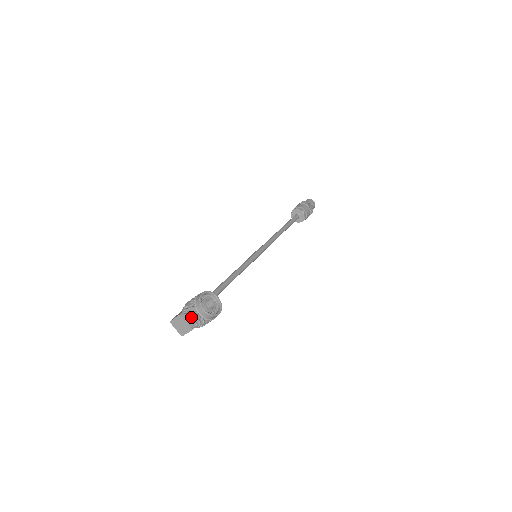
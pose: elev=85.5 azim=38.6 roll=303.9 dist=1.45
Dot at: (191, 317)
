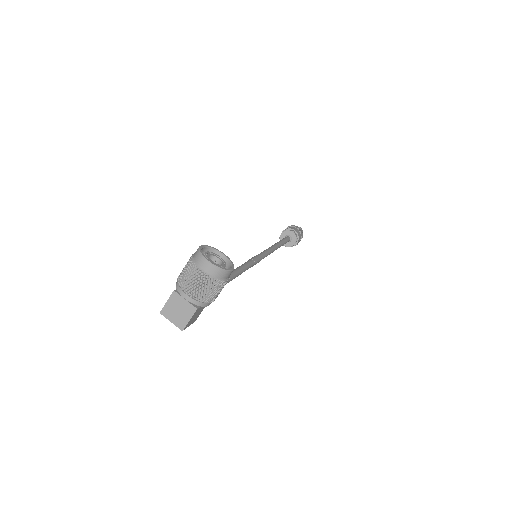
Dot at: (191, 283)
